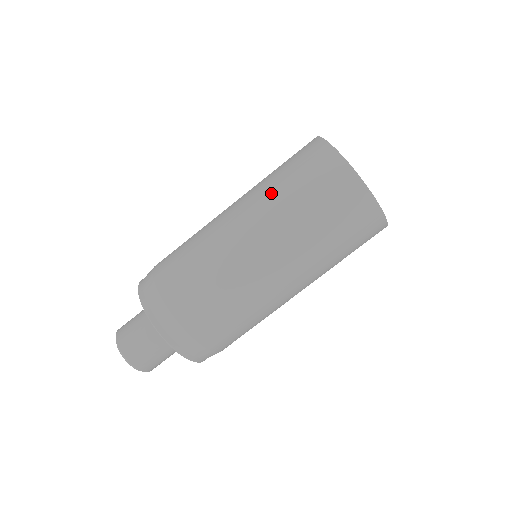
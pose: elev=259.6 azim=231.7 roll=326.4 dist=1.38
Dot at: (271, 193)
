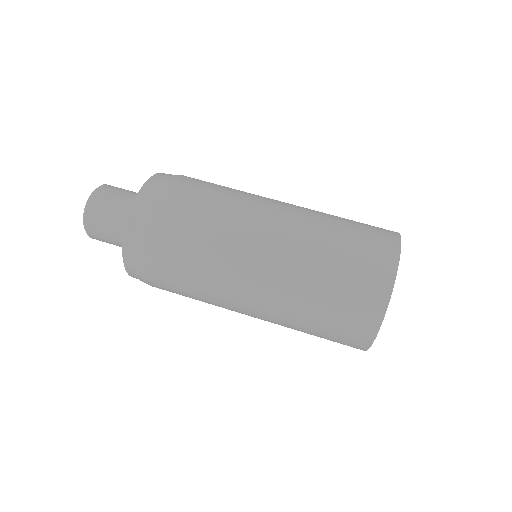
Dot at: occluded
